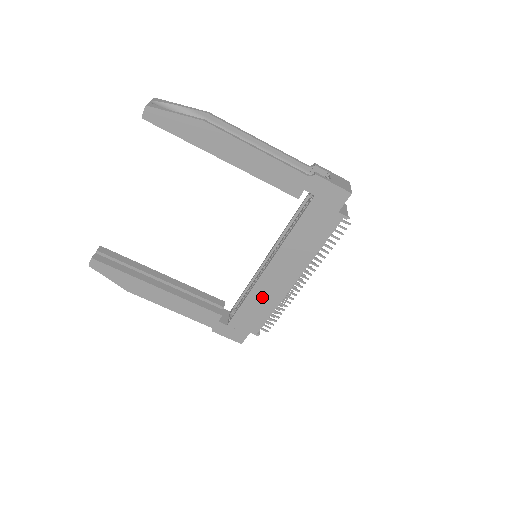
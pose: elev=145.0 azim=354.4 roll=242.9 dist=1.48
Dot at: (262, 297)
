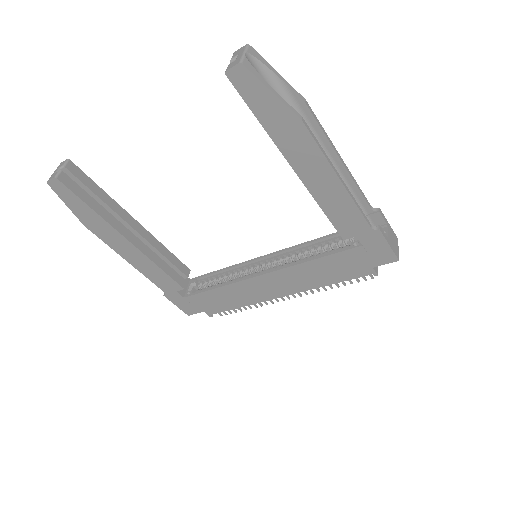
Dot at: (239, 293)
